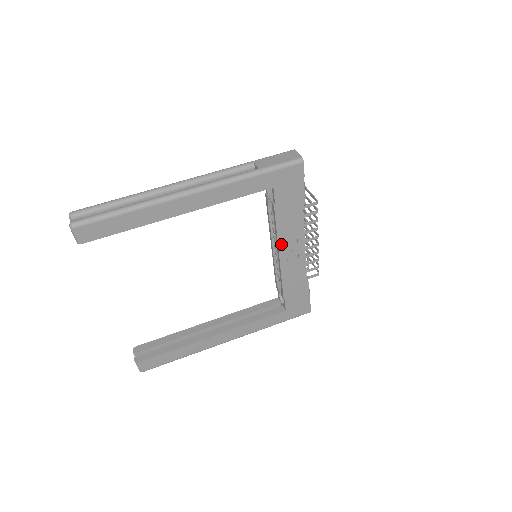
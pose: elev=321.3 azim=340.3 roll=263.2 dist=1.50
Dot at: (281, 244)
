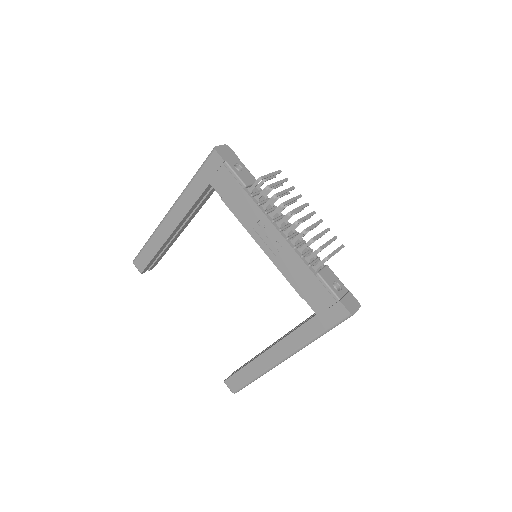
Dot at: (253, 234)
